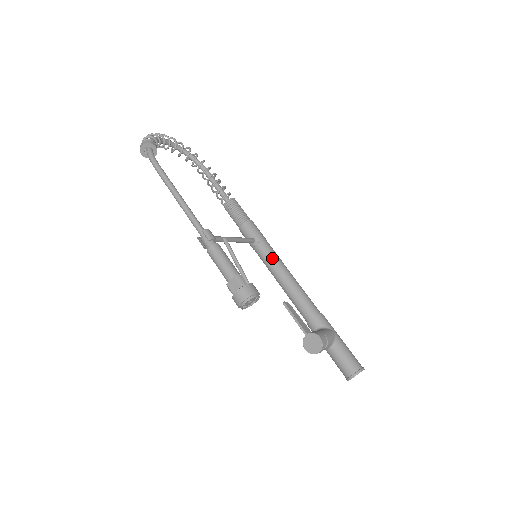
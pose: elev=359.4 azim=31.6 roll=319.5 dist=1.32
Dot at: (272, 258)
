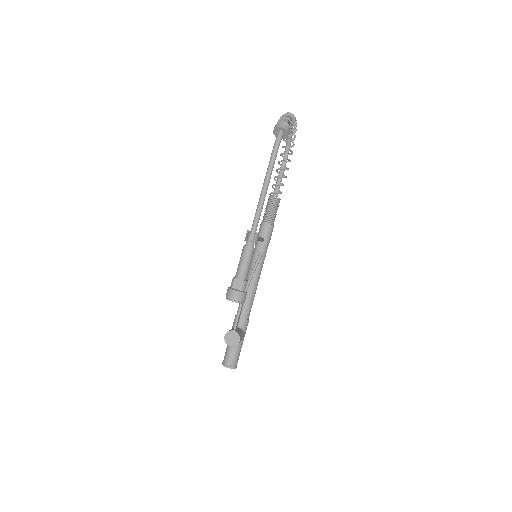
Dot at: (261, 262)
